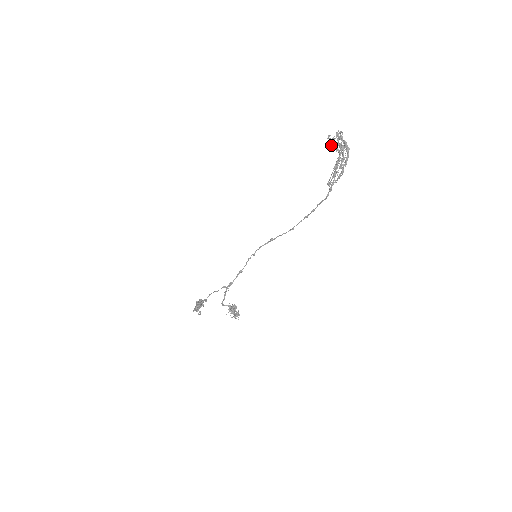
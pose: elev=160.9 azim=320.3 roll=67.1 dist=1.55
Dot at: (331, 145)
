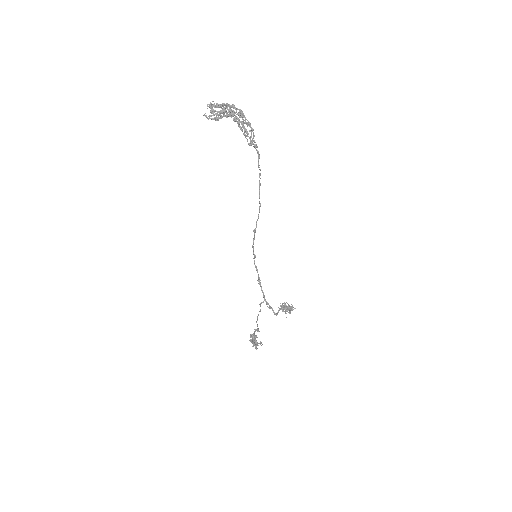
Dot at: (215, 120)
